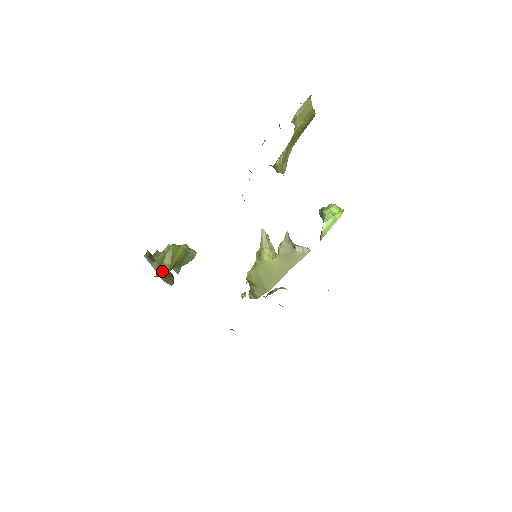
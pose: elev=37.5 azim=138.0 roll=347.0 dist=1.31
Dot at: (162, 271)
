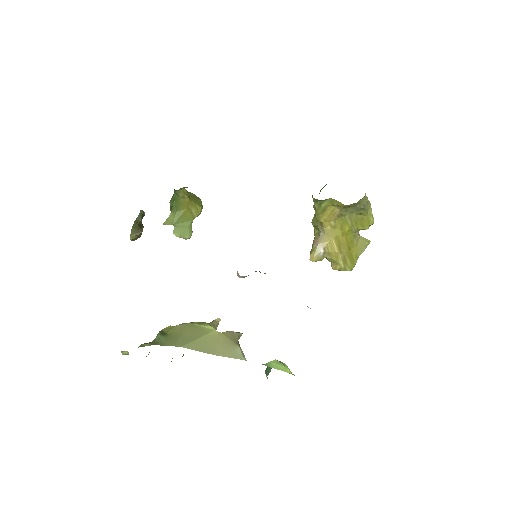
Dot at: occluded
